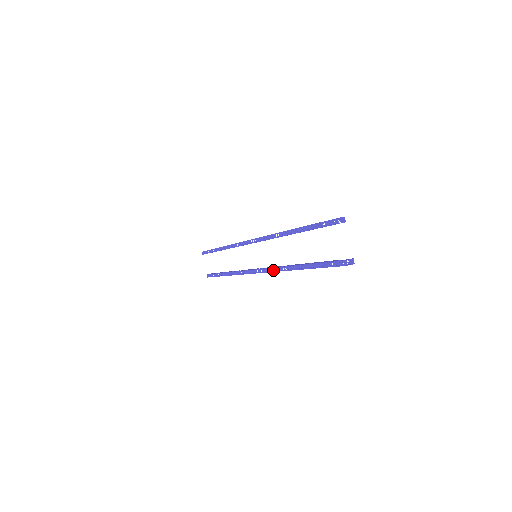
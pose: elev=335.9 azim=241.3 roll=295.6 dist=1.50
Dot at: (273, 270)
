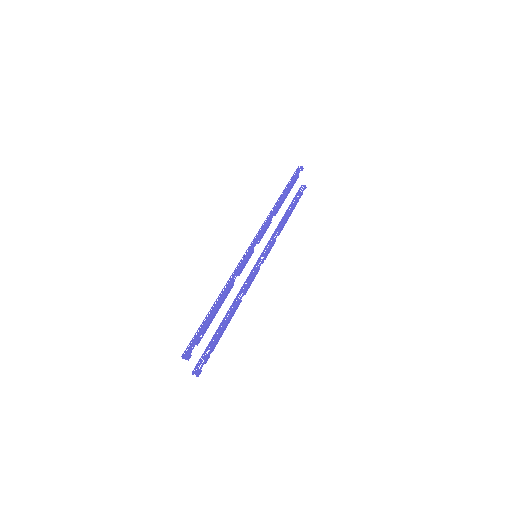
Dot at: (242, 288)
